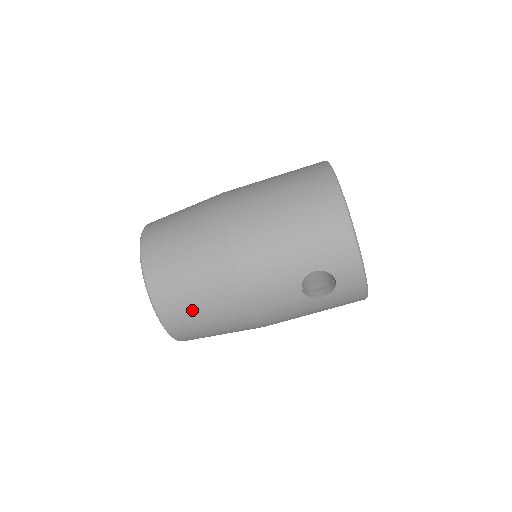
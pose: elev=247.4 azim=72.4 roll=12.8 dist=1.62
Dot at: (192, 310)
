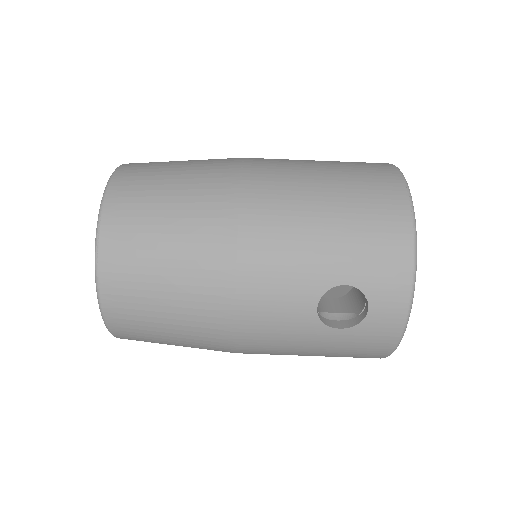
Dot at: (151, 286)
